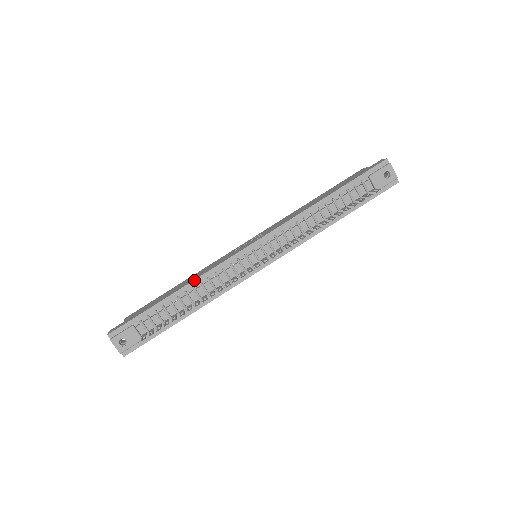
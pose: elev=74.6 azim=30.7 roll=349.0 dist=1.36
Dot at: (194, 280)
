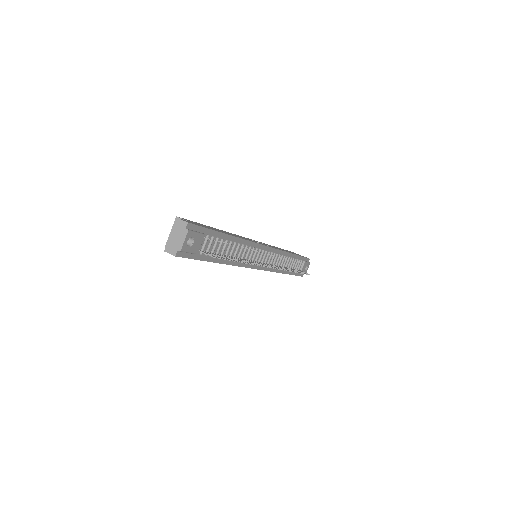
Dot at: (243, 239)
